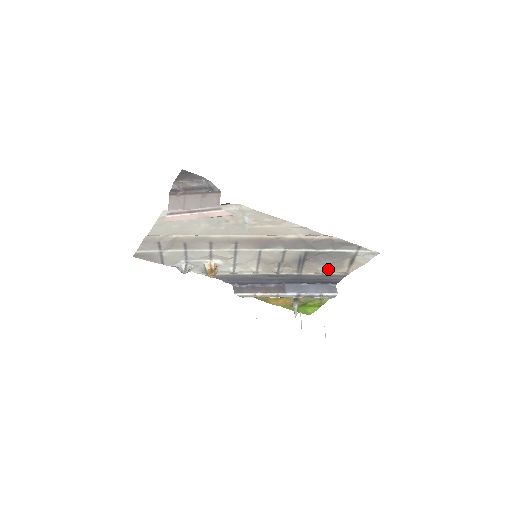
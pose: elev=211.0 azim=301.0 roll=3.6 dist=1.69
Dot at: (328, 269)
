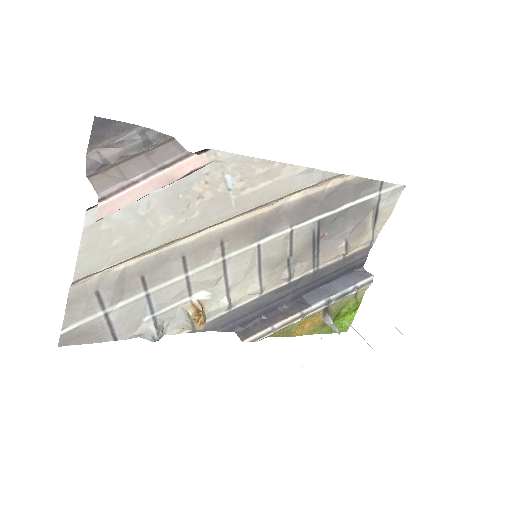
Dot at: (349, 244)
